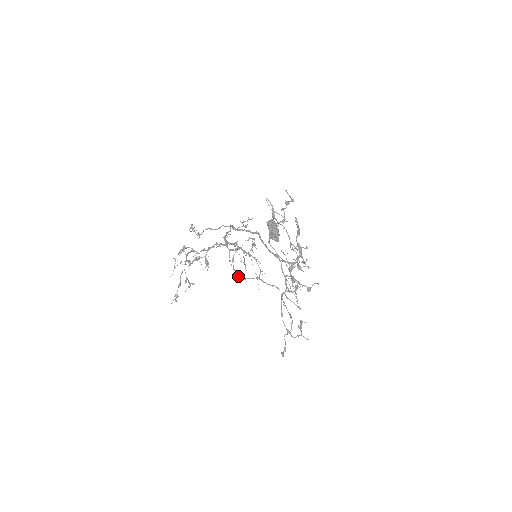
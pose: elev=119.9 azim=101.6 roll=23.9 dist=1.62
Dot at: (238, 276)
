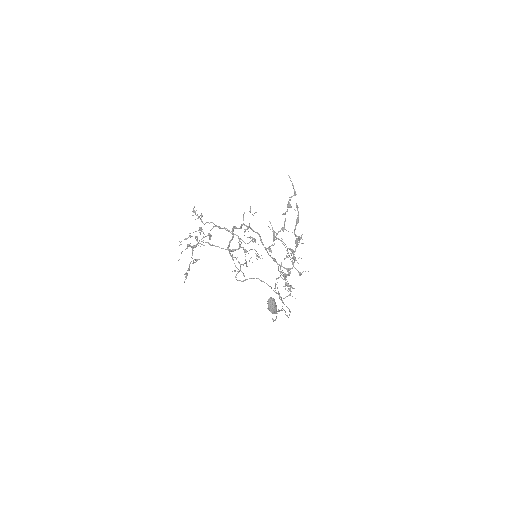
Dot at: (240, 280)
